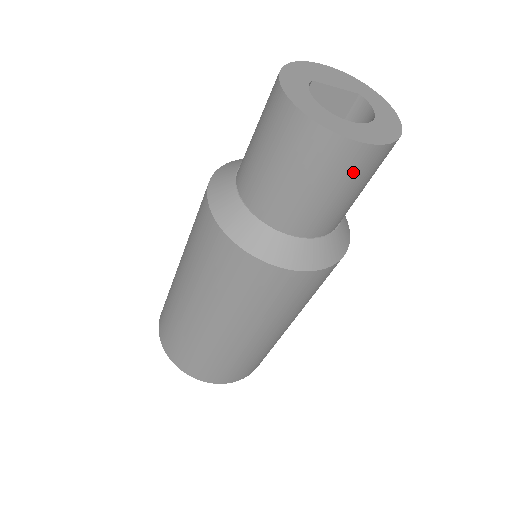
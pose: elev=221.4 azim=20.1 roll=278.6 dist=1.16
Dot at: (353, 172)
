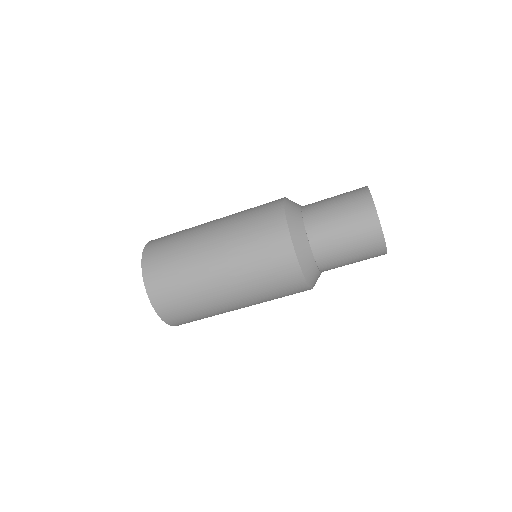
Dot at: occluded
